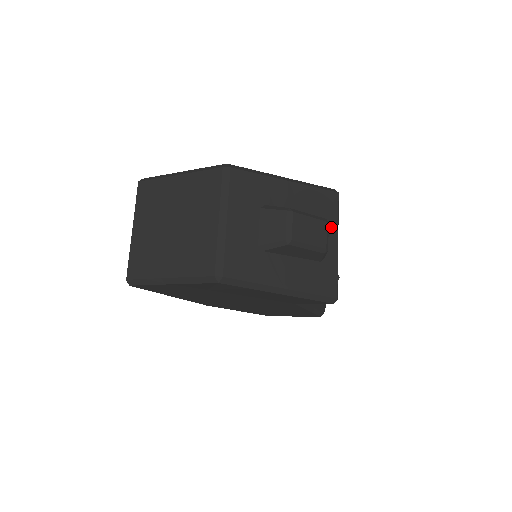
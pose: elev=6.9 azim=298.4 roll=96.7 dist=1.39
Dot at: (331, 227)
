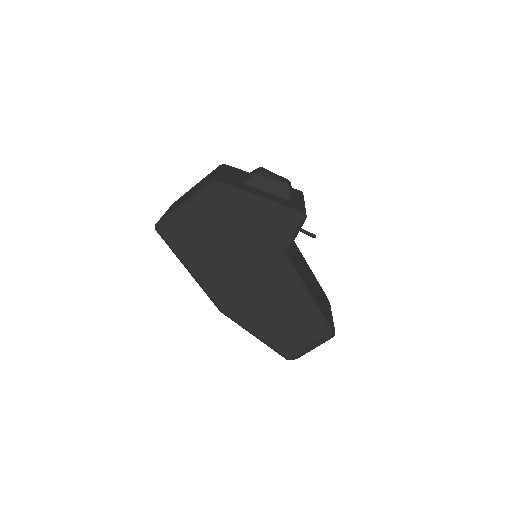
Dot at: (297, 196)
